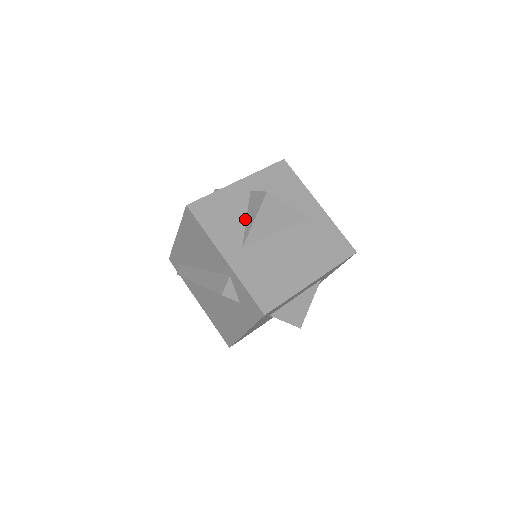
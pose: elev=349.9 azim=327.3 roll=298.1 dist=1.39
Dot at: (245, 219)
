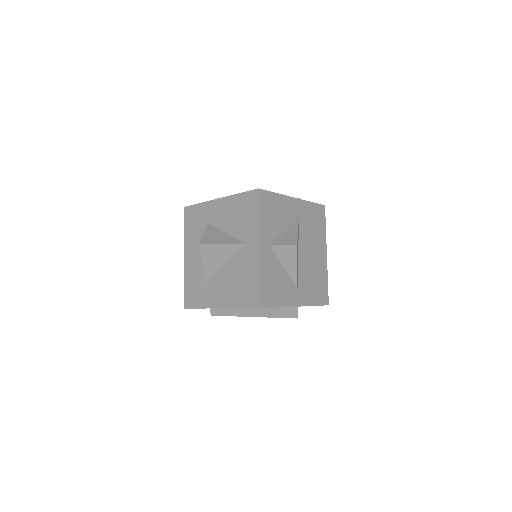
Dot at: (284, 268)
